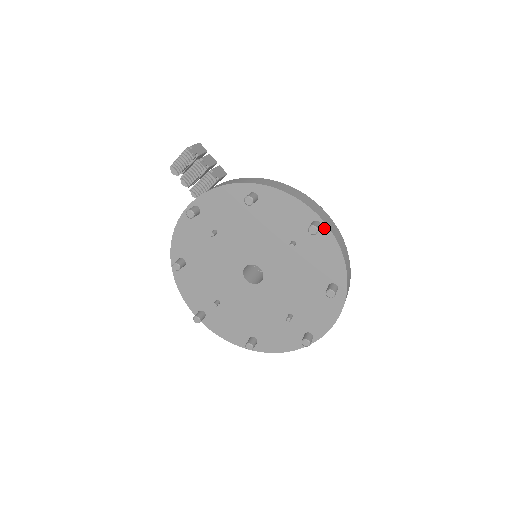
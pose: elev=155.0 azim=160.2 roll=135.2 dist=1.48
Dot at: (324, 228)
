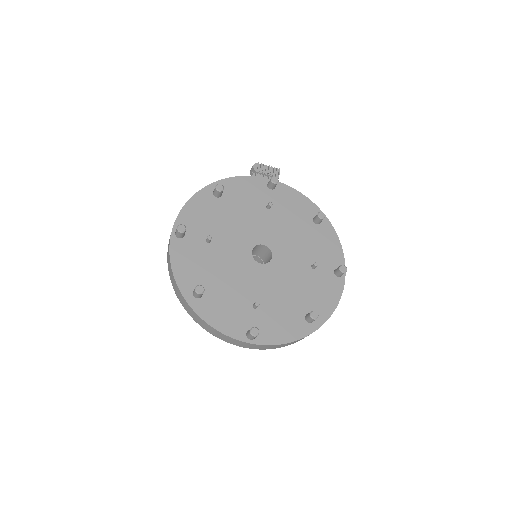
Dot at: (342, 279)
